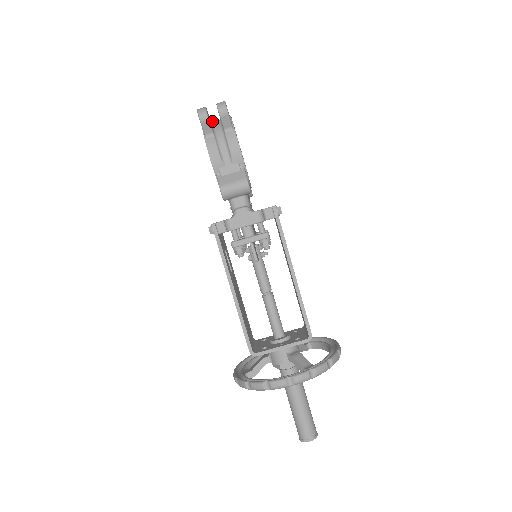
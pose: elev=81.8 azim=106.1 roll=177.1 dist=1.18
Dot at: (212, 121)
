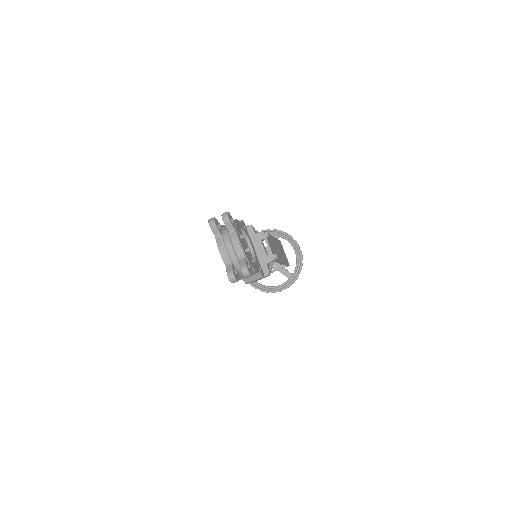
Dot at: (230, 258)
